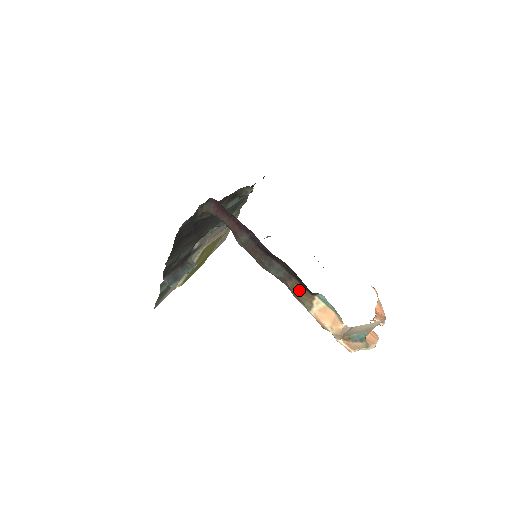
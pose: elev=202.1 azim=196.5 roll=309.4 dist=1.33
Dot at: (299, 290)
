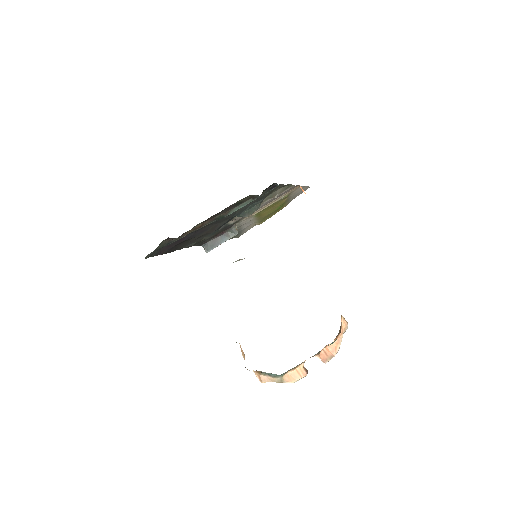
Dot at: occluded
